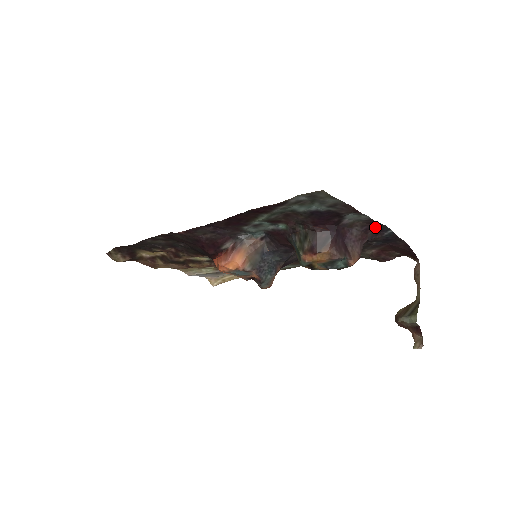
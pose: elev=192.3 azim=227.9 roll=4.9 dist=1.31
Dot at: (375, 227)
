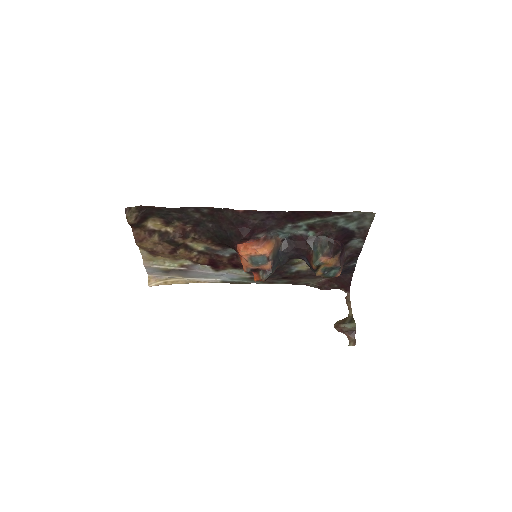
Dot at: (353, 256)
